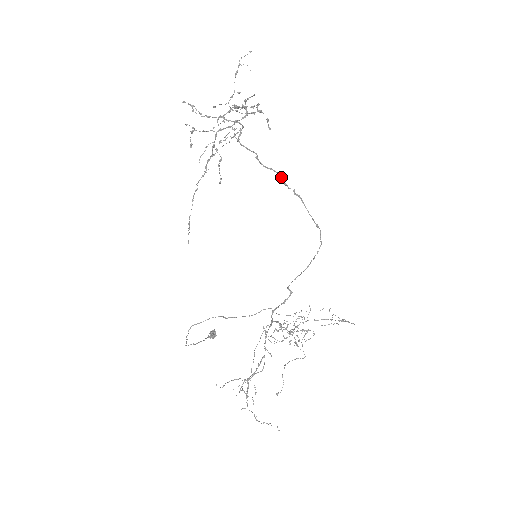
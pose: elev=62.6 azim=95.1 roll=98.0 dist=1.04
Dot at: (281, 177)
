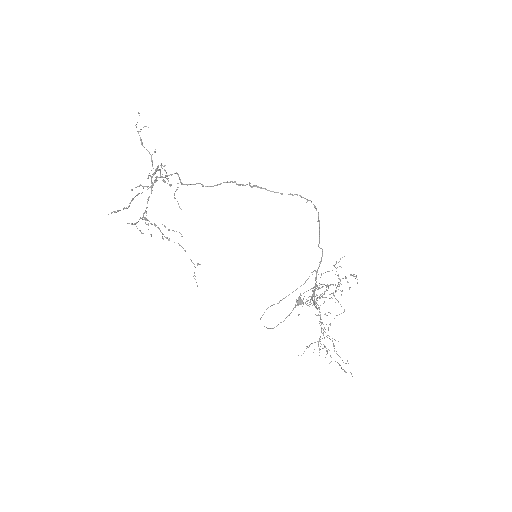
Dot at: (232, 182)
